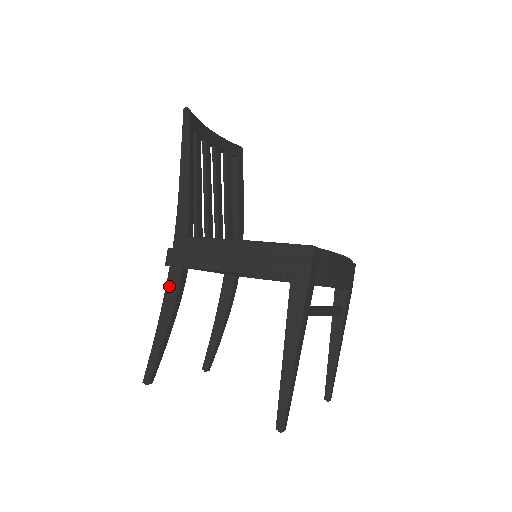
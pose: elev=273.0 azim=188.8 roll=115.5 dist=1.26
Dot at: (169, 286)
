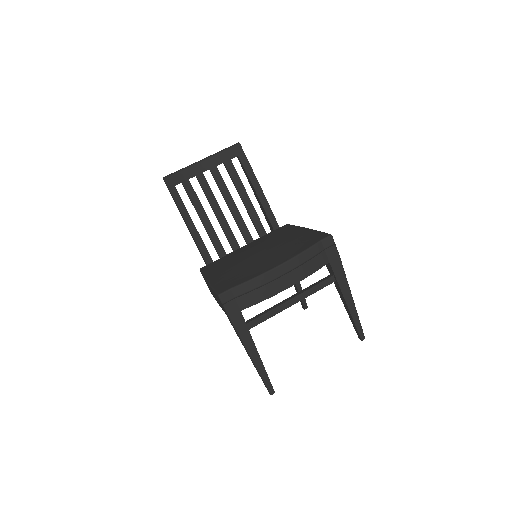
Dot at: occluded
